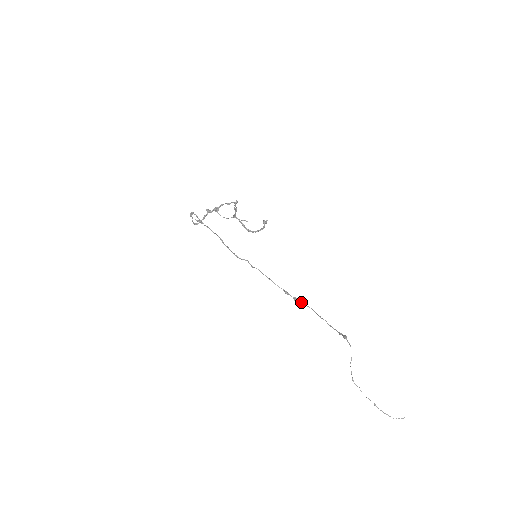
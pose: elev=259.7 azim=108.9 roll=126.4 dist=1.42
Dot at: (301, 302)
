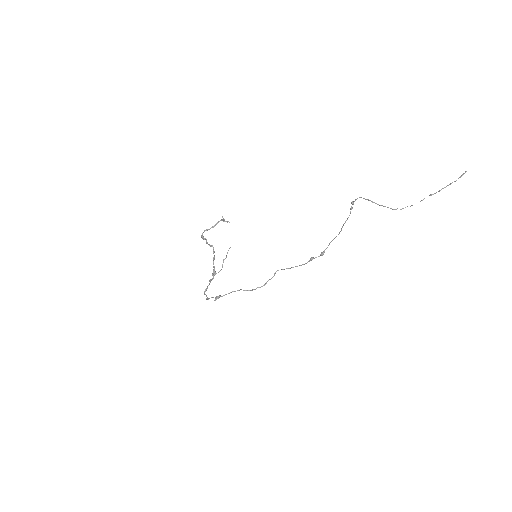
Dot at: (325, 249)
